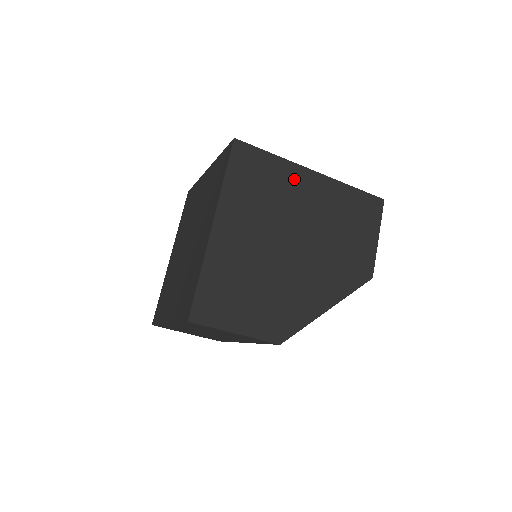
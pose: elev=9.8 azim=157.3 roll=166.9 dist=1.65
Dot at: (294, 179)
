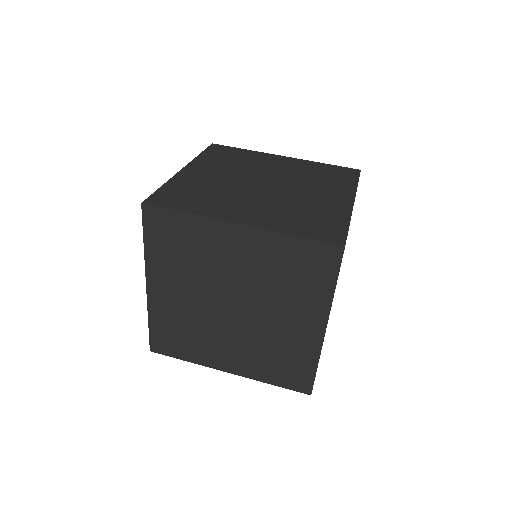
Dot at: occluded
